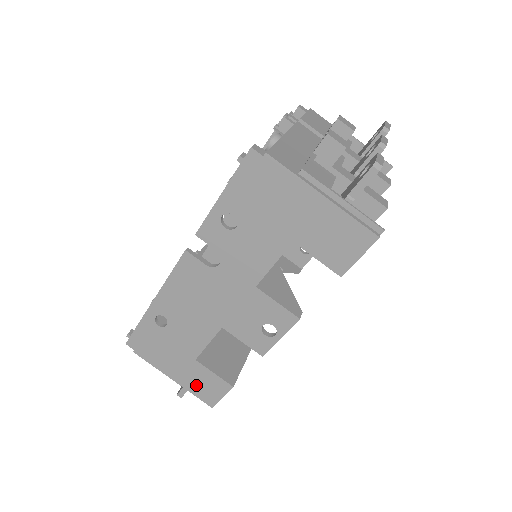
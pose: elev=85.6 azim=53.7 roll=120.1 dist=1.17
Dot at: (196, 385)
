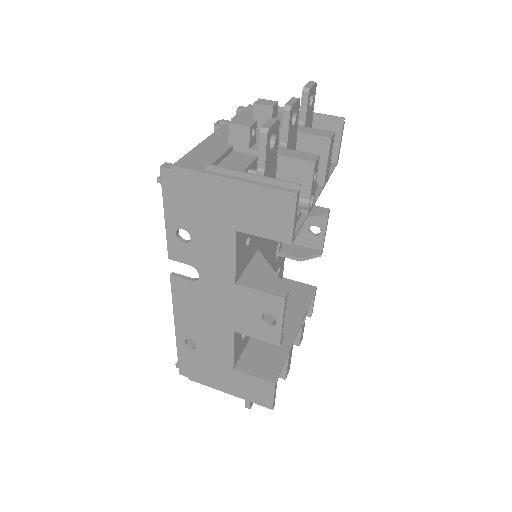
Dot at: (248, 392)
